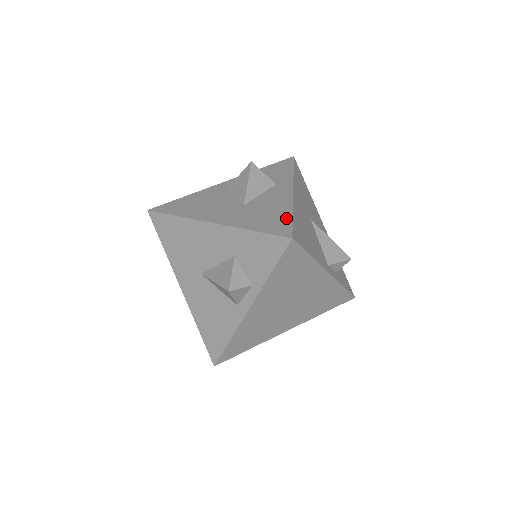
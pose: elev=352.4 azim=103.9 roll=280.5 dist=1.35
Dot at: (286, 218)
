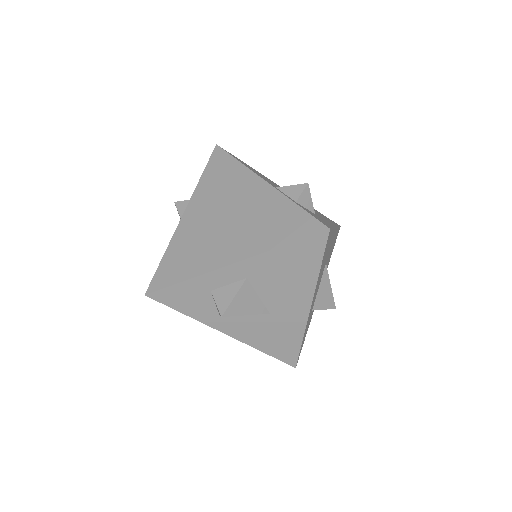
Dot at: occluded
